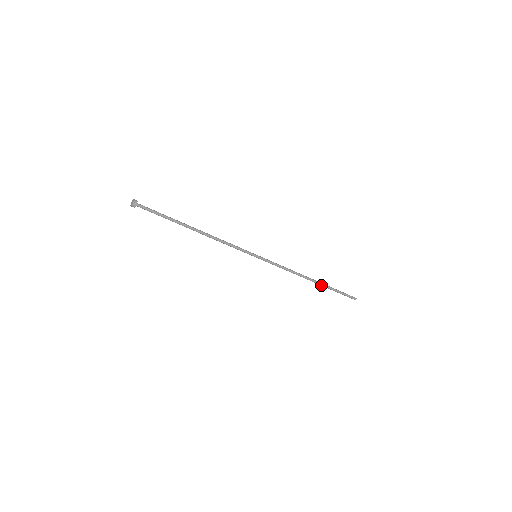
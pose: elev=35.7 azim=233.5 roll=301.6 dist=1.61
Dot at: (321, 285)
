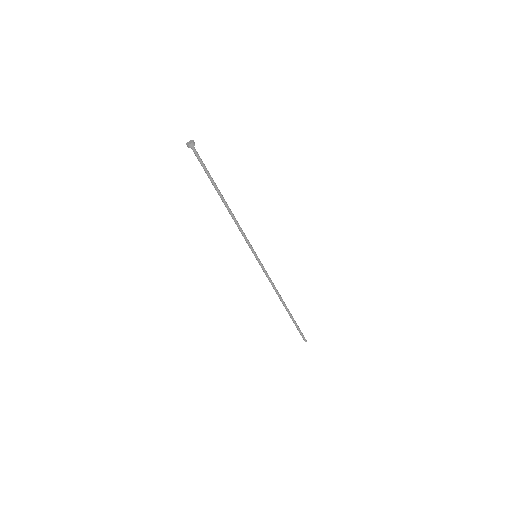
Dot at: (289, 313)
